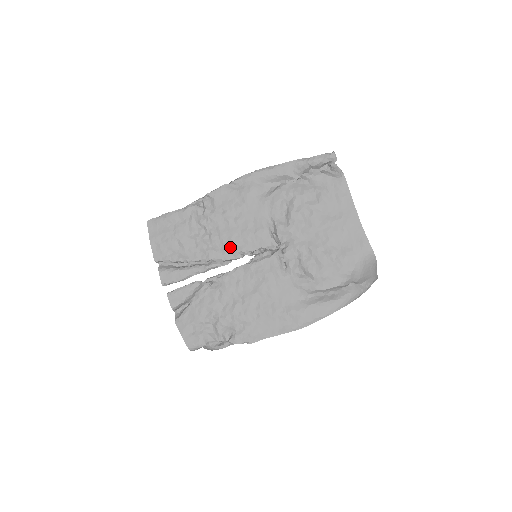
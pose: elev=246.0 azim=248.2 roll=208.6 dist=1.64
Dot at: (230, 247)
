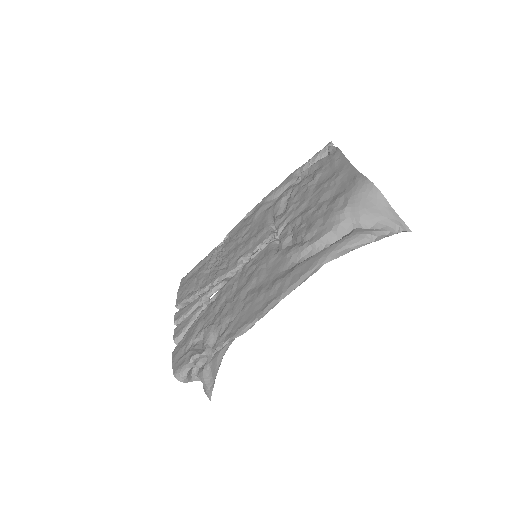
Dot at: (234, 260)
